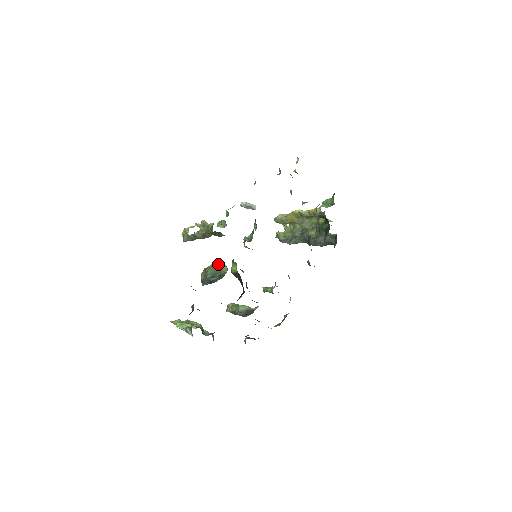
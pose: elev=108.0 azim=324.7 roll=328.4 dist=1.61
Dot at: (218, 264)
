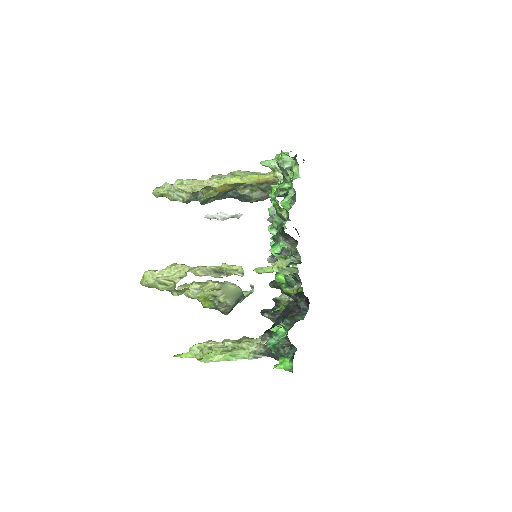
Dot at: (220, 286)
